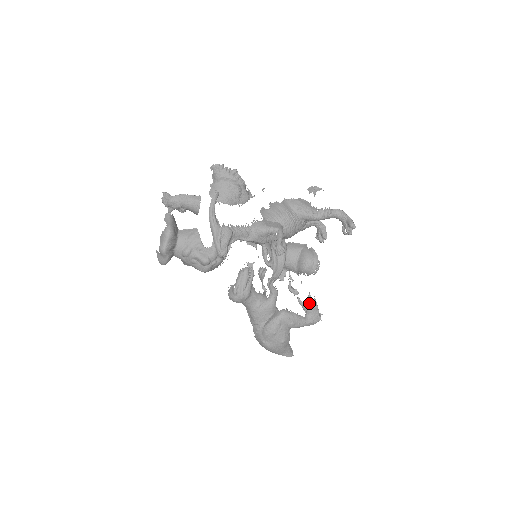
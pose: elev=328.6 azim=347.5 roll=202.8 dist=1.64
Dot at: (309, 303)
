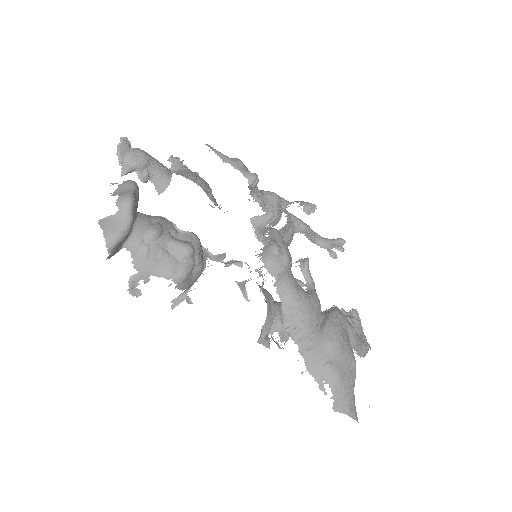
Dot at: occluded
